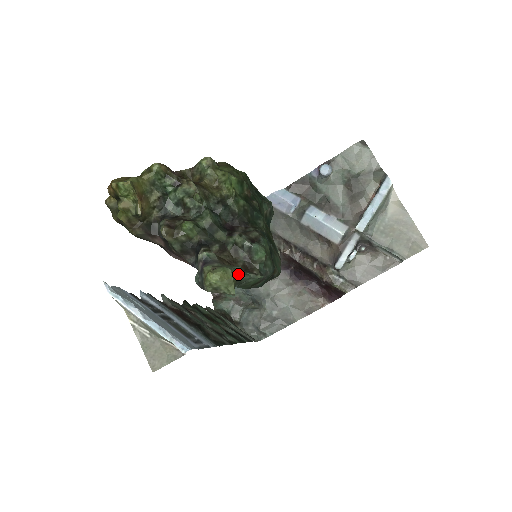
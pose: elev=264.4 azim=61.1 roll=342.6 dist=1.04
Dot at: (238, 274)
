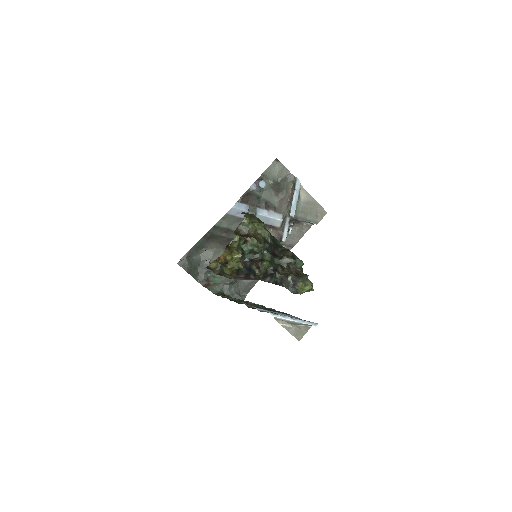
Dot at: occluded
